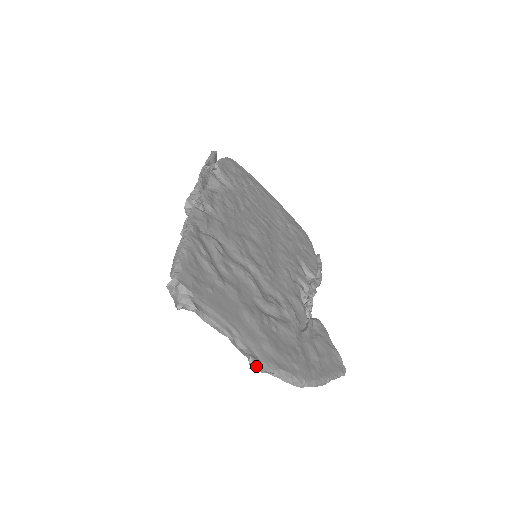
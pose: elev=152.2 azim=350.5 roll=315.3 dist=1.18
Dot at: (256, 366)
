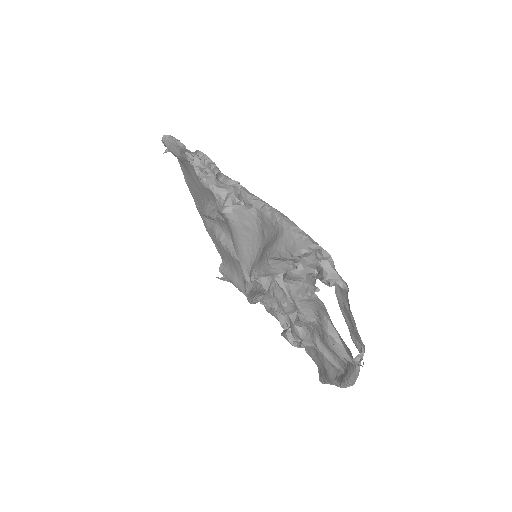
Dot at: (357, 357)
